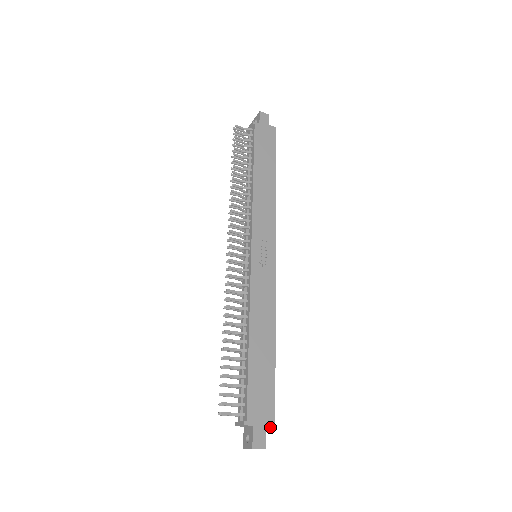
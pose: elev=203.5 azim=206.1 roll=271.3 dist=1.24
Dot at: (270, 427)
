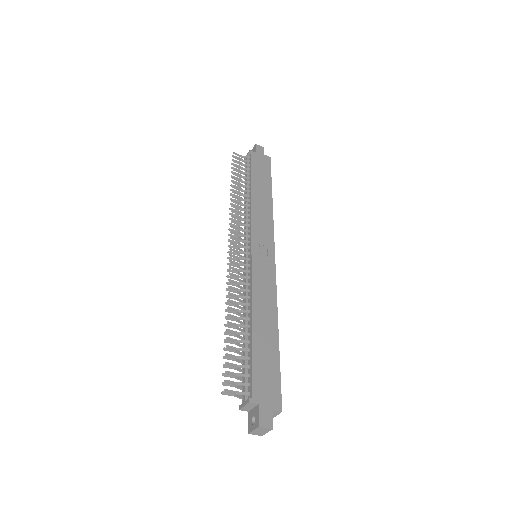
Dot at: (277, 408)
